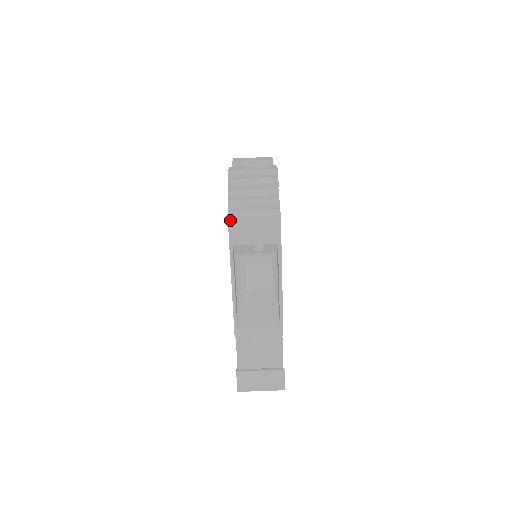
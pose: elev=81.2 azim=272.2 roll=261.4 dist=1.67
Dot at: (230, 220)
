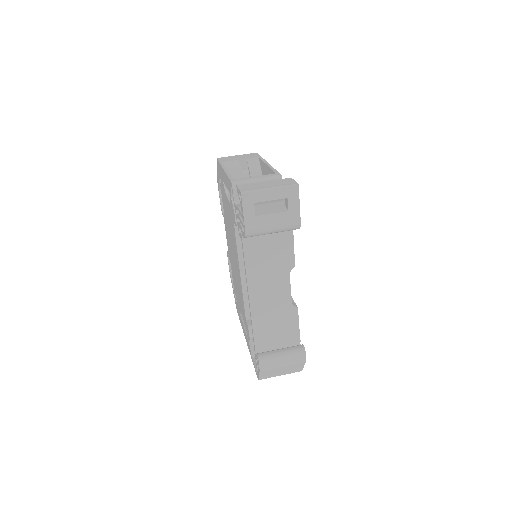
Dot at: (219, 158)
